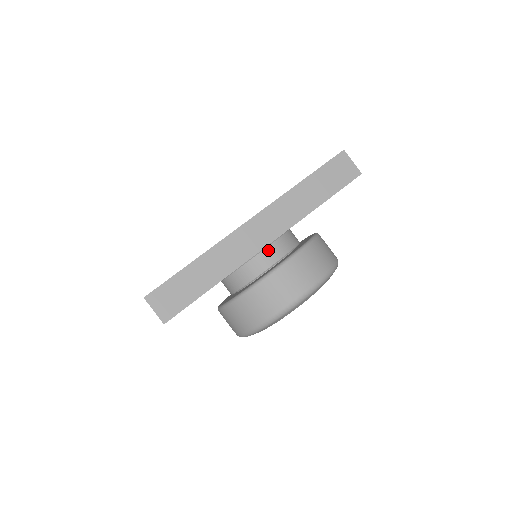
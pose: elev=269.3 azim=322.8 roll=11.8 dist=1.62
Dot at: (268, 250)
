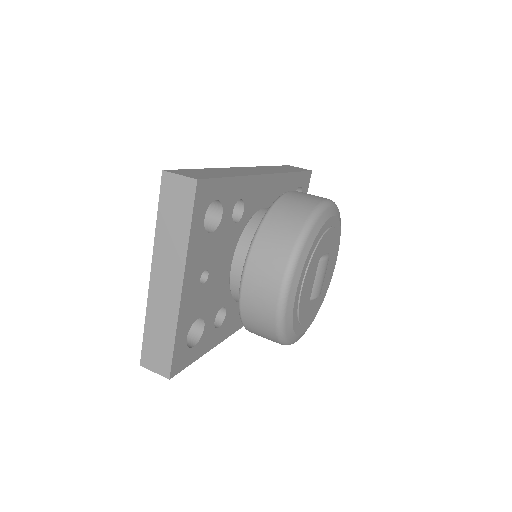
Dot at: occluded
